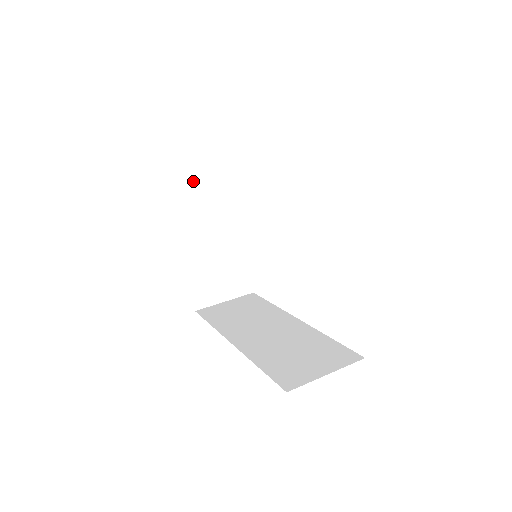
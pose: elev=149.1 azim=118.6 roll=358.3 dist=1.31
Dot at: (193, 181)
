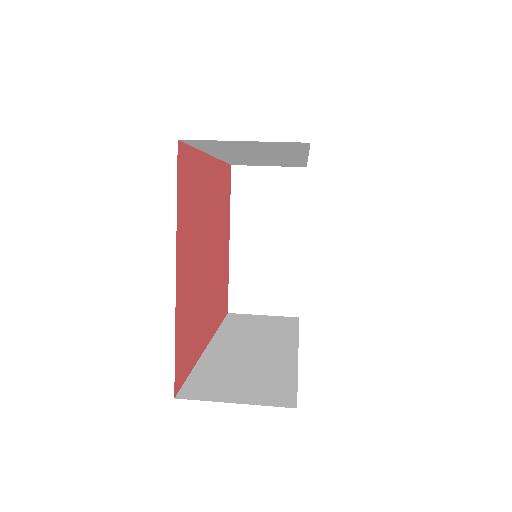
Dot at: (254, 176)
